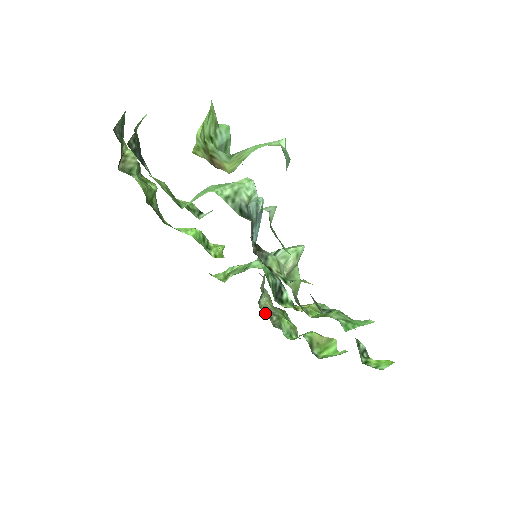
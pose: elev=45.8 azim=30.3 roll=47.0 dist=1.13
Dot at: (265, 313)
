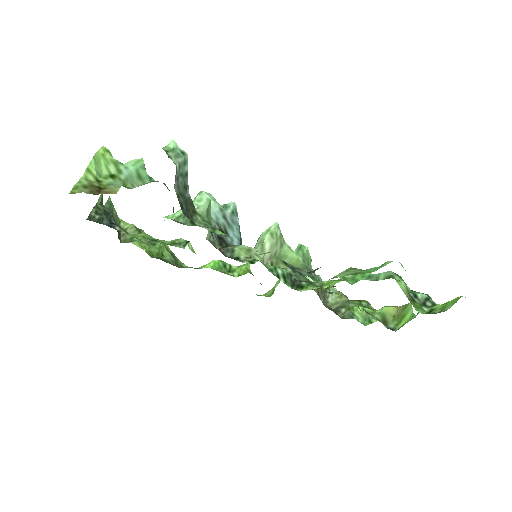
Dot at: (331, 309)
